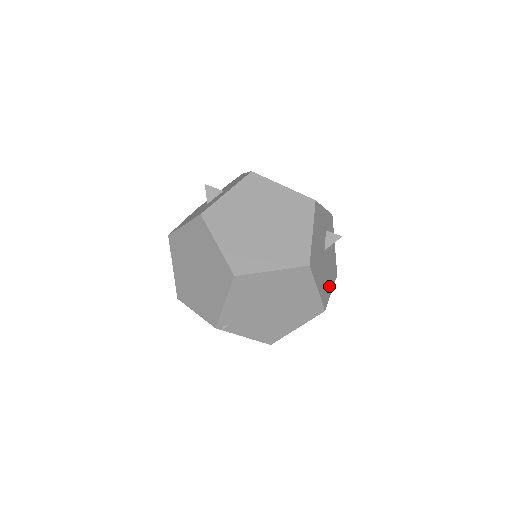
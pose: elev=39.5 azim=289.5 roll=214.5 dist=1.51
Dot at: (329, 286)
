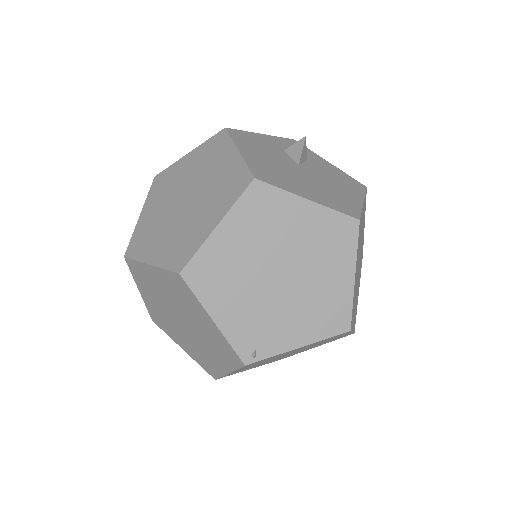
Dot at: (349, 197)
